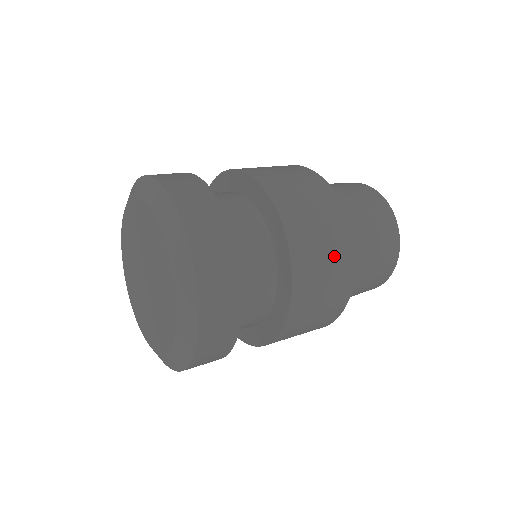
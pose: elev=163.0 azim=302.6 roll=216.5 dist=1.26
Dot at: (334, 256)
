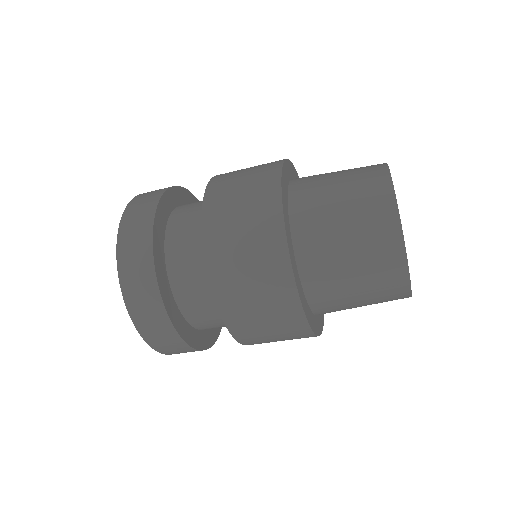
Dot at: (254, 218)
